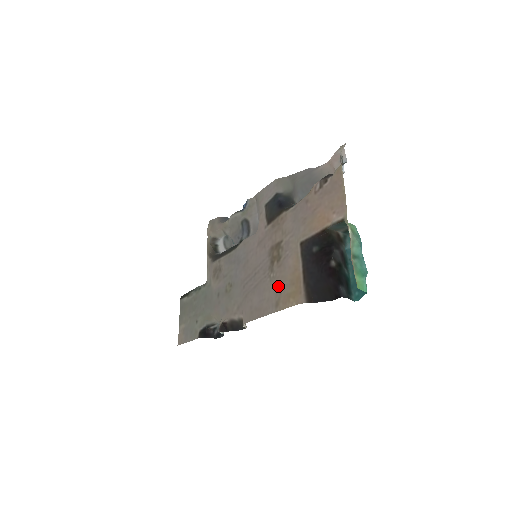
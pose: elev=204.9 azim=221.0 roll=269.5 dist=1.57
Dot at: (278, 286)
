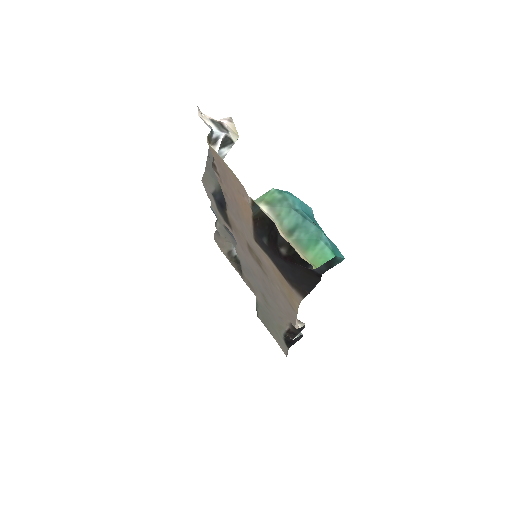
Dot at: (279, 289)
